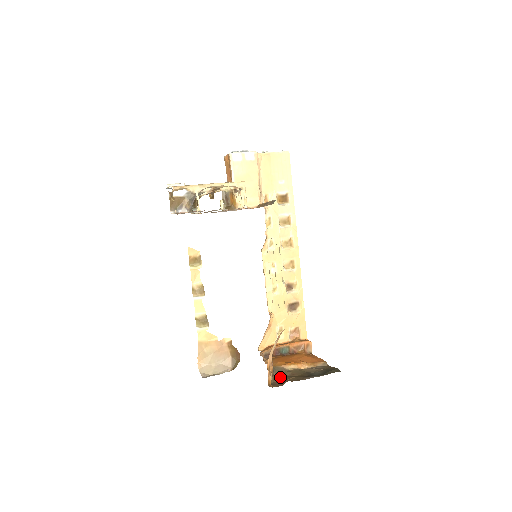
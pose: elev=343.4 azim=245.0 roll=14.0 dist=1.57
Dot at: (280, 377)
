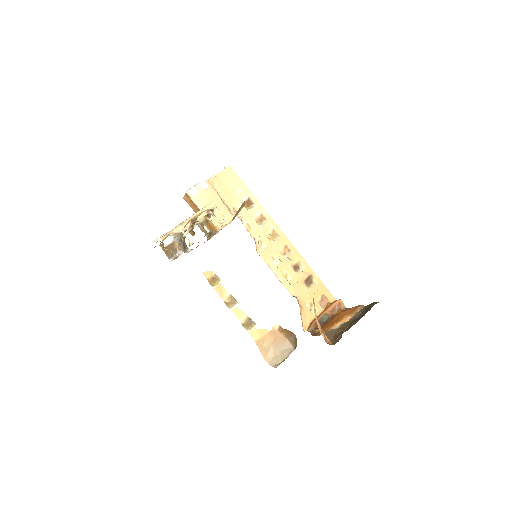
Dot at: (335, 336)
